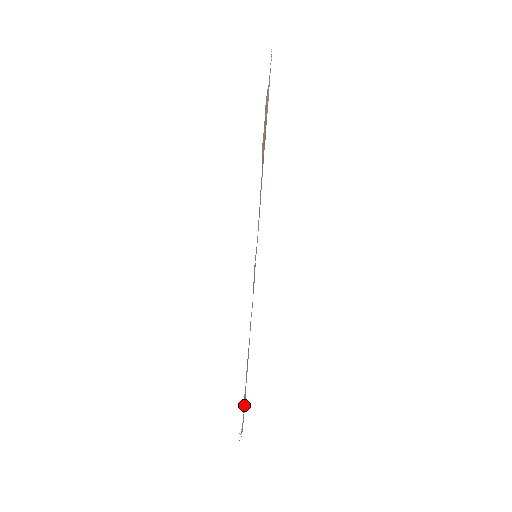
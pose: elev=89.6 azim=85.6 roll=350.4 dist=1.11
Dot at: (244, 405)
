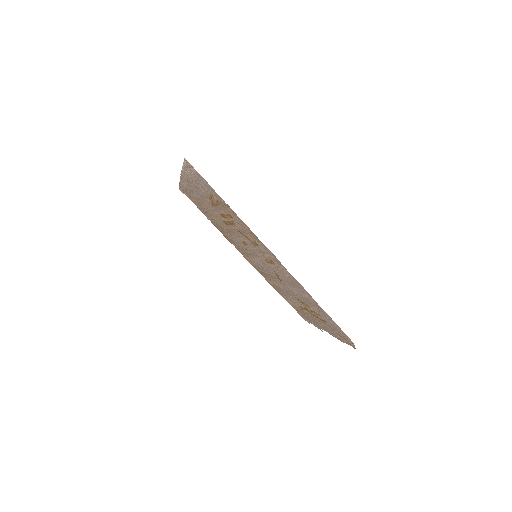
Dot at: (332, 331)
